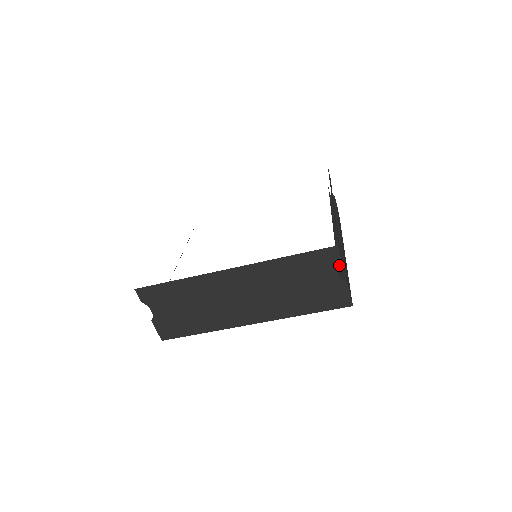
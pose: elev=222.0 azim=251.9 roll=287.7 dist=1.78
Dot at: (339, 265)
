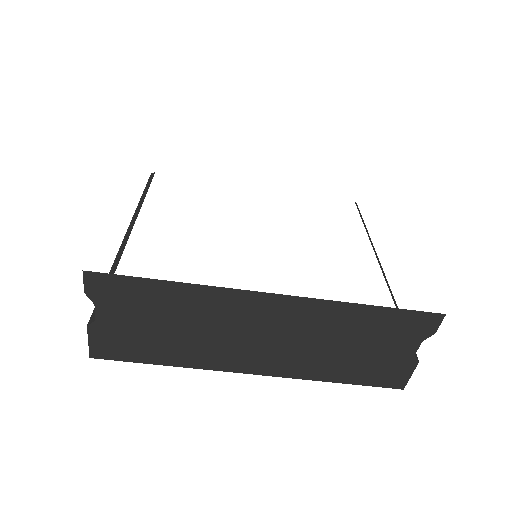
Dot at: occluded
